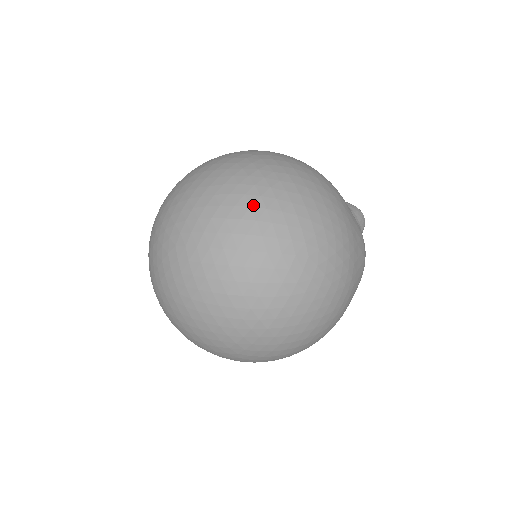
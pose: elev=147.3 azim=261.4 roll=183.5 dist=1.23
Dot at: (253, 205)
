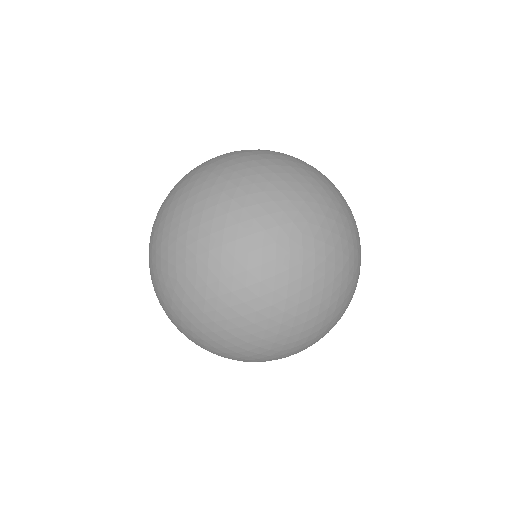
Dot at: occluded
